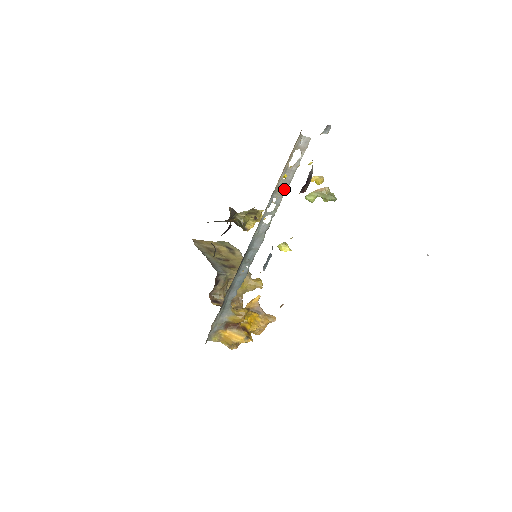
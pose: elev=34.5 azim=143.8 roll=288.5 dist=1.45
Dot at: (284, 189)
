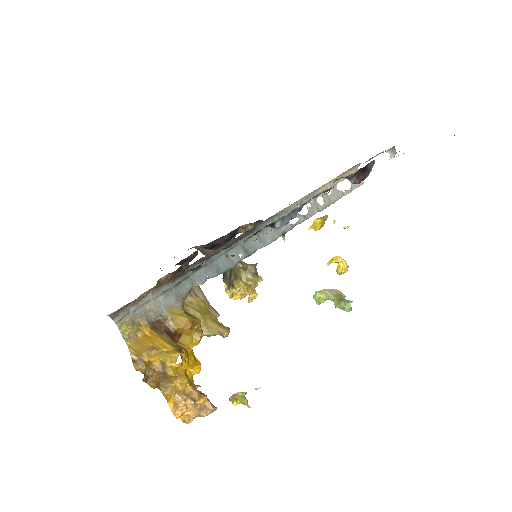
Dot at: (322, 205)
